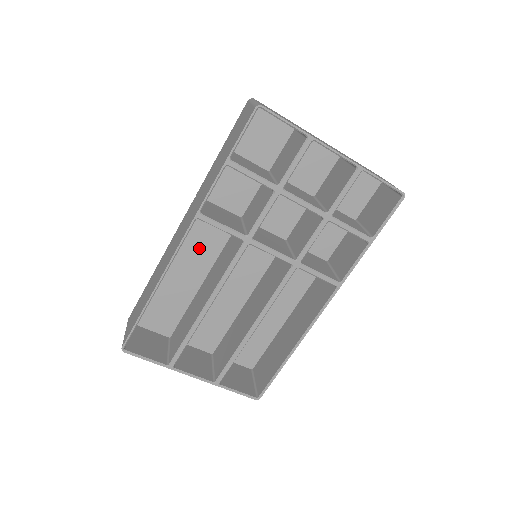
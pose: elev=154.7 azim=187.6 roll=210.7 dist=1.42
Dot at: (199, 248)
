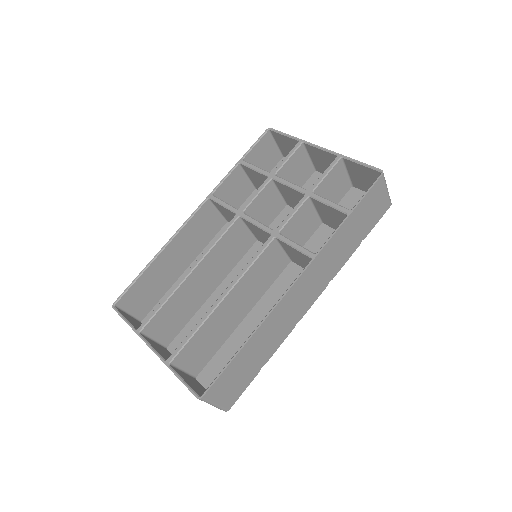
Dot at: occluded
